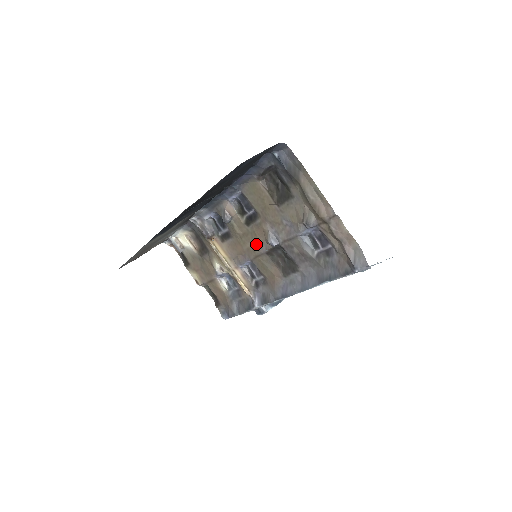
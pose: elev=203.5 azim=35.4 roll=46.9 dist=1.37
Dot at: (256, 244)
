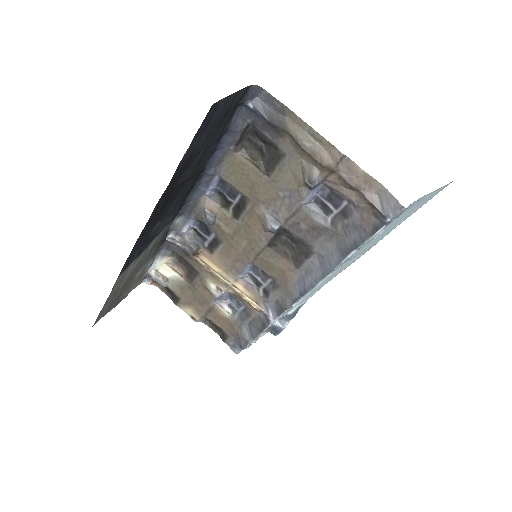
Dot at: (253, 239)
